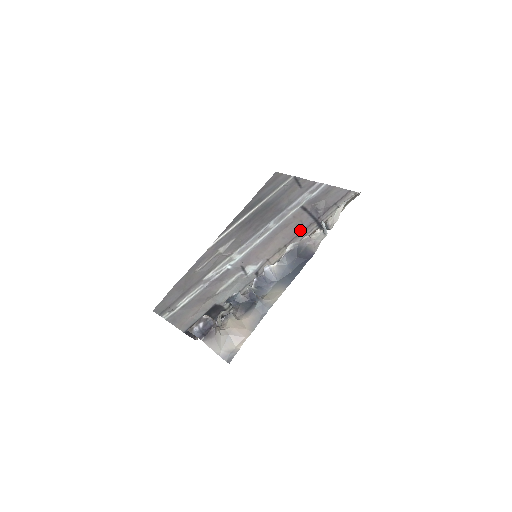
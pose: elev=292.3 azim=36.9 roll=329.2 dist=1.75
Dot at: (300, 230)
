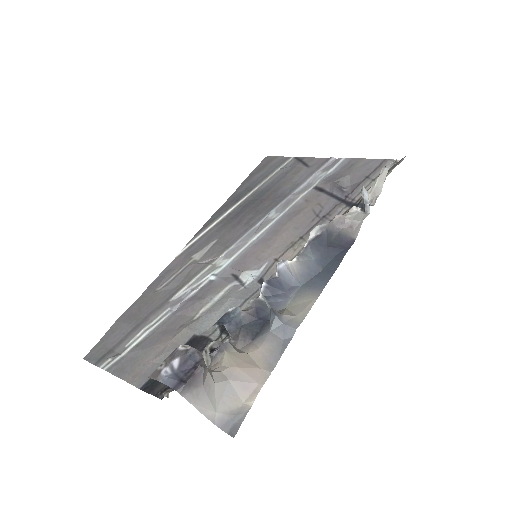
Dot at: (320, 215)
